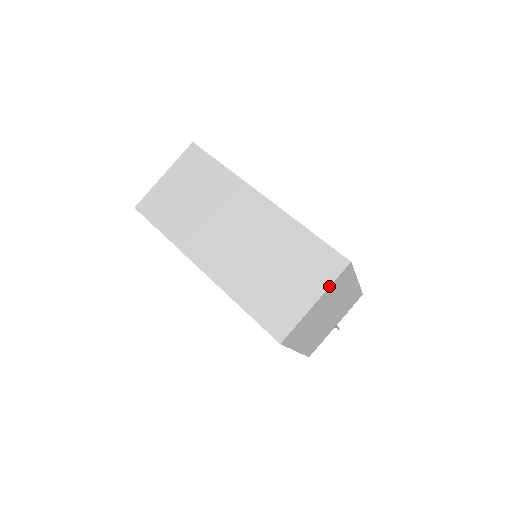
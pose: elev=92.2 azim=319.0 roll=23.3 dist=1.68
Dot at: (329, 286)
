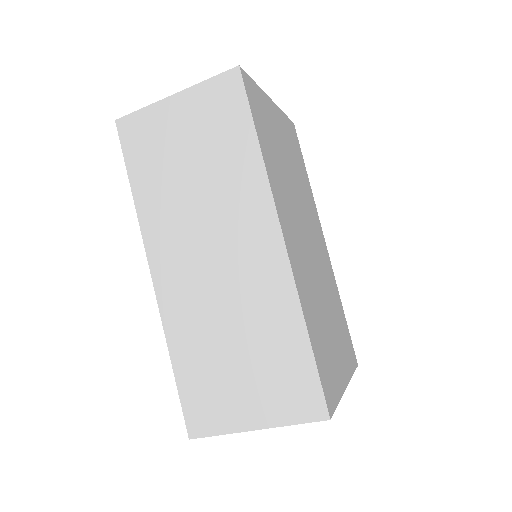
Dot at: (284, 425)
